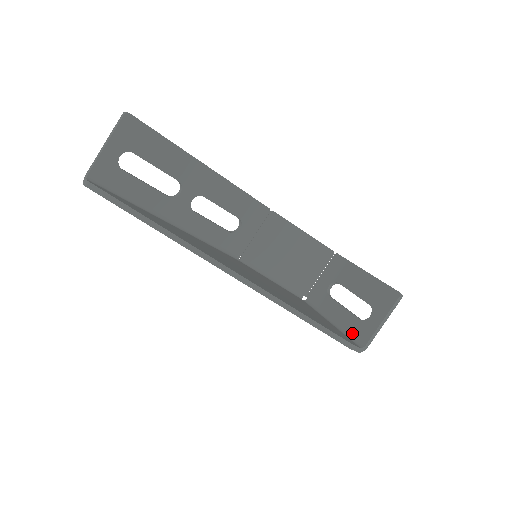
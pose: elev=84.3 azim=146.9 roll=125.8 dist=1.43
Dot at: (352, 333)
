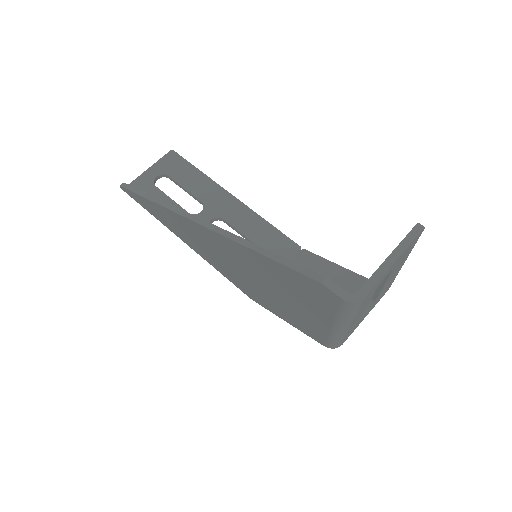
Dot at: occluded
